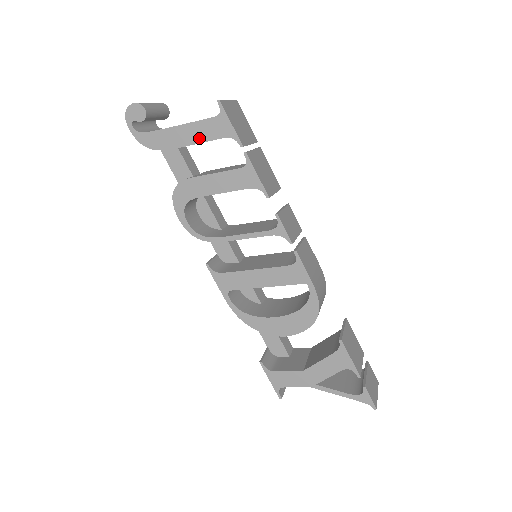
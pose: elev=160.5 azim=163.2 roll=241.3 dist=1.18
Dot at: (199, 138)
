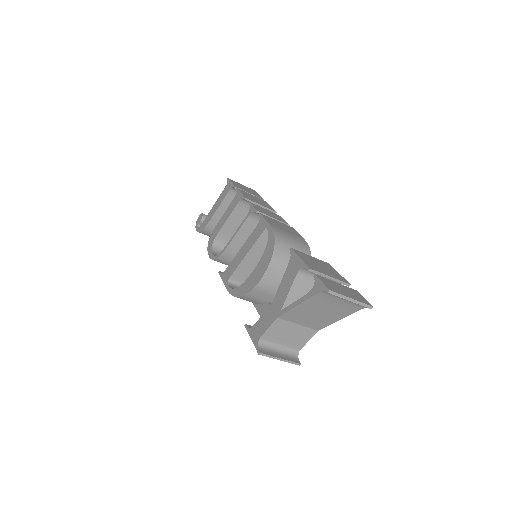
Dot at: (220, 203)
